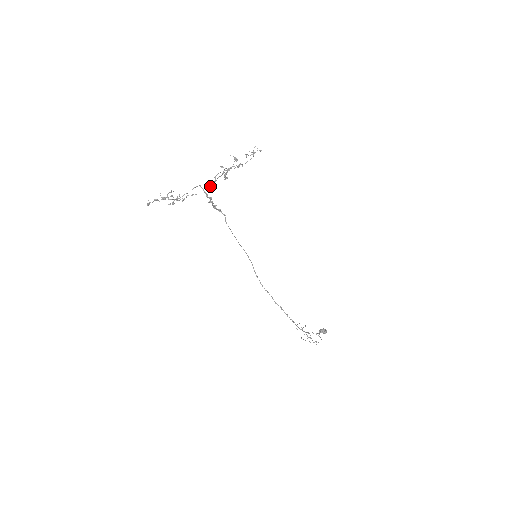
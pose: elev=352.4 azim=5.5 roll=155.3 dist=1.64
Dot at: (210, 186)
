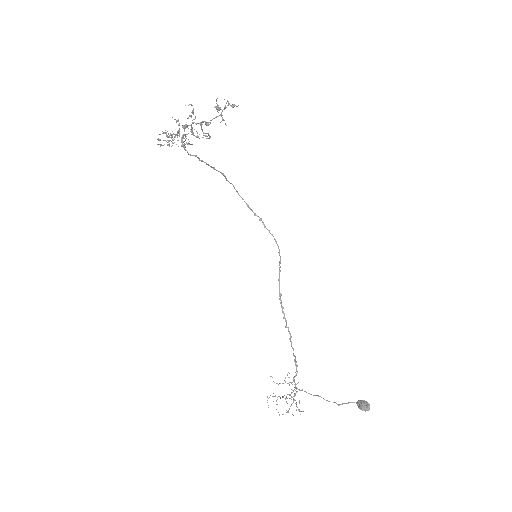
Dot at: (206, 138)
